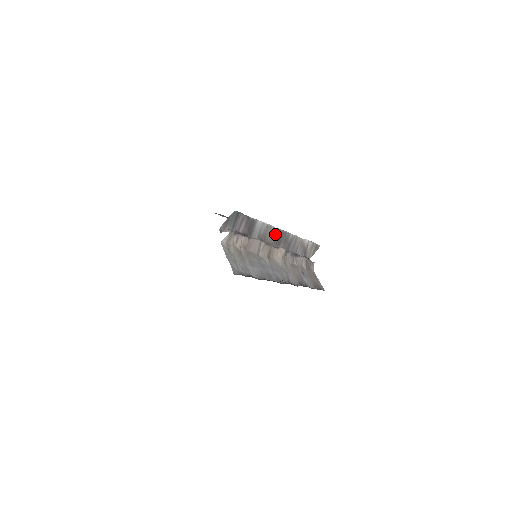
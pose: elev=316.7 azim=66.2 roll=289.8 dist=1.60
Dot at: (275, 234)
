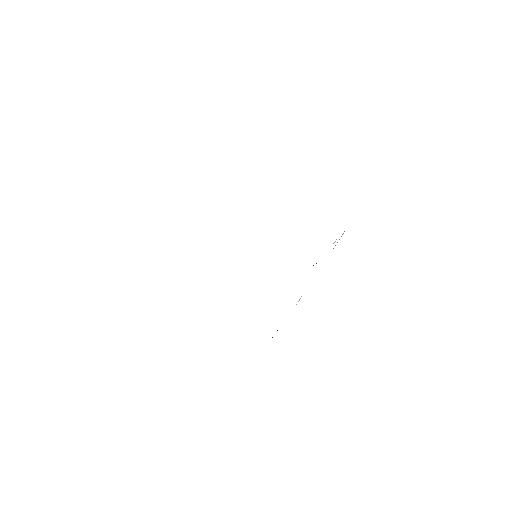
Dot at: occluded
